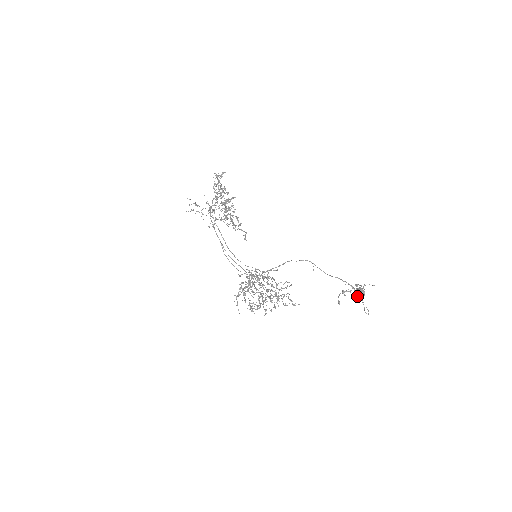
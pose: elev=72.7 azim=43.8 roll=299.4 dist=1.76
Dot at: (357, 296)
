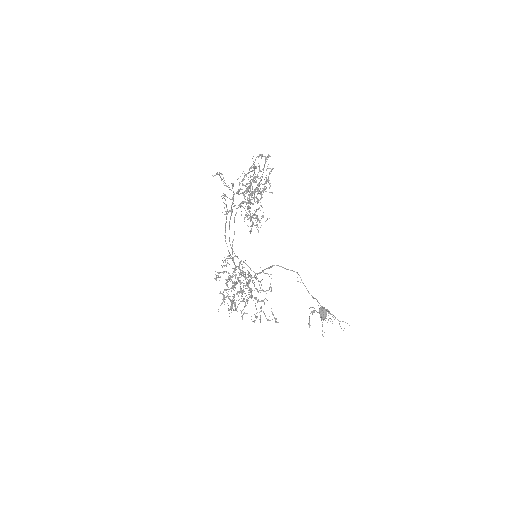
Dot at: (322, 318)
